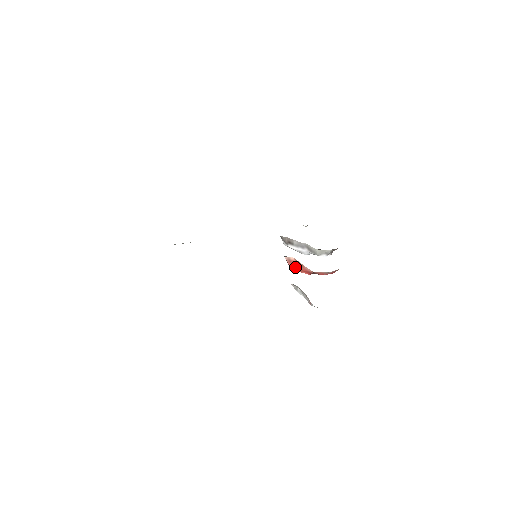
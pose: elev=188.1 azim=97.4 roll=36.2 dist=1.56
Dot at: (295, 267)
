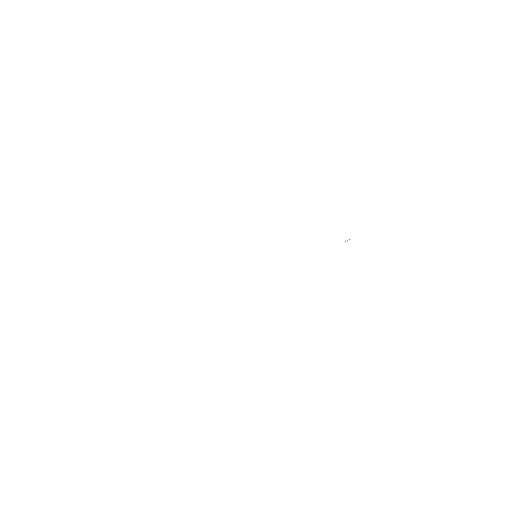
Dot at: occluded
